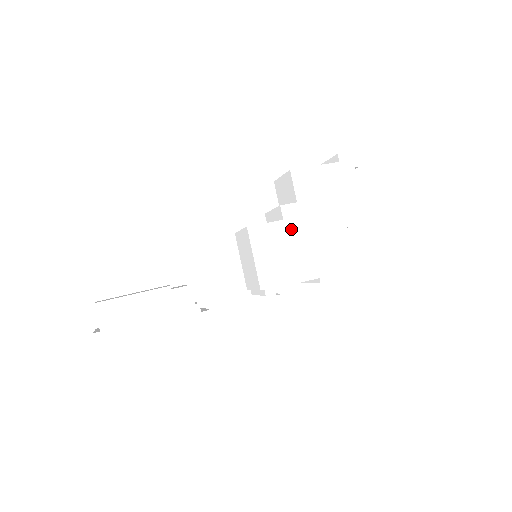
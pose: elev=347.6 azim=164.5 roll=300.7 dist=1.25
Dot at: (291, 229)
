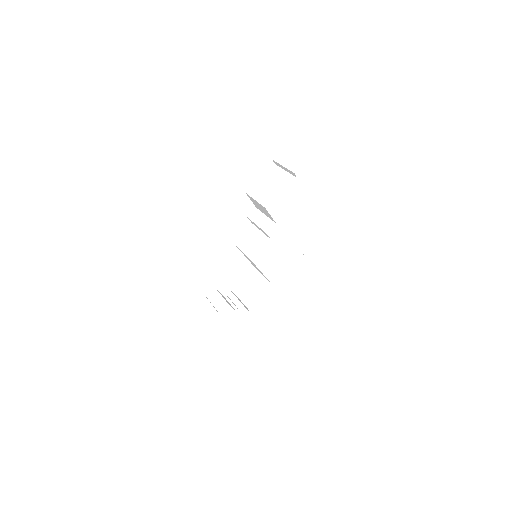
Dot at: (278, 241)
